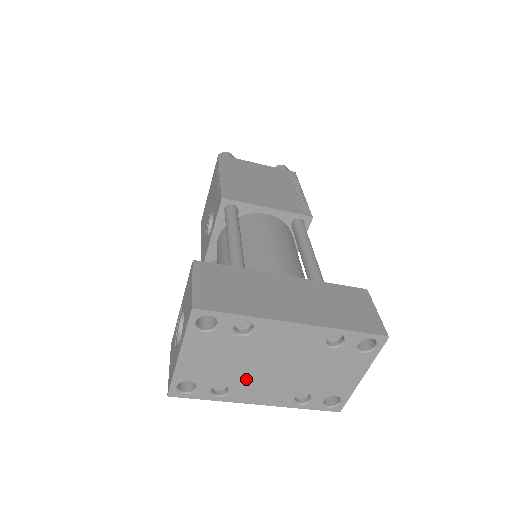
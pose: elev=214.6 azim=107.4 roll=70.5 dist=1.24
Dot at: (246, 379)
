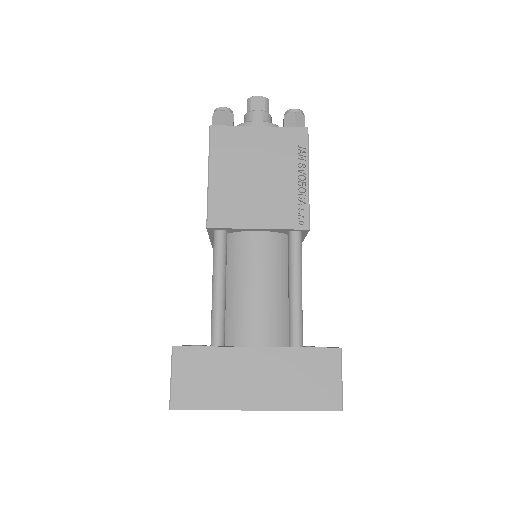
Dot at: occluded
